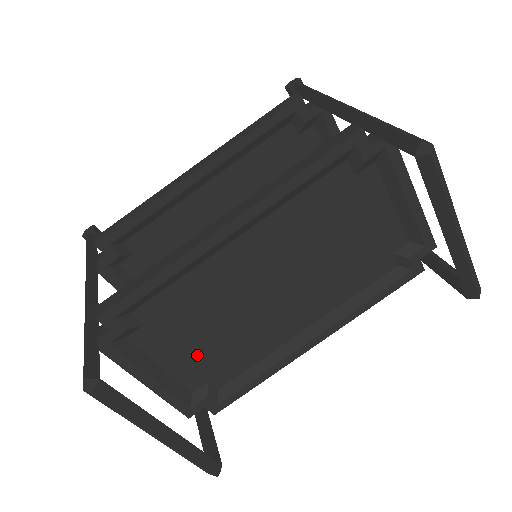
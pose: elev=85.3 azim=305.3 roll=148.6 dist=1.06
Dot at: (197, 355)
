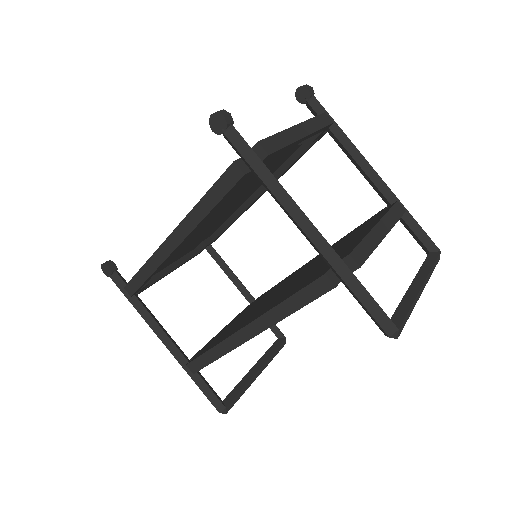
Dot at: occluded
